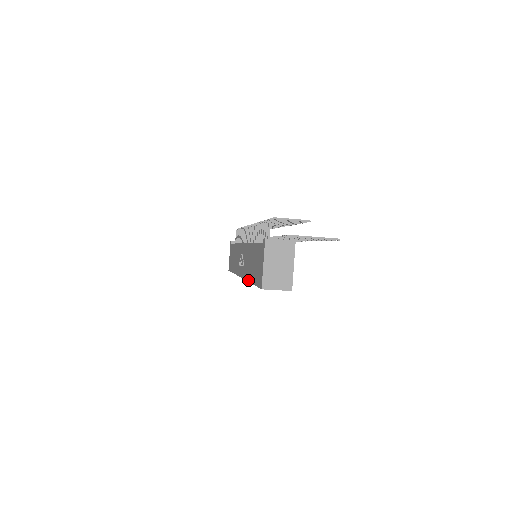
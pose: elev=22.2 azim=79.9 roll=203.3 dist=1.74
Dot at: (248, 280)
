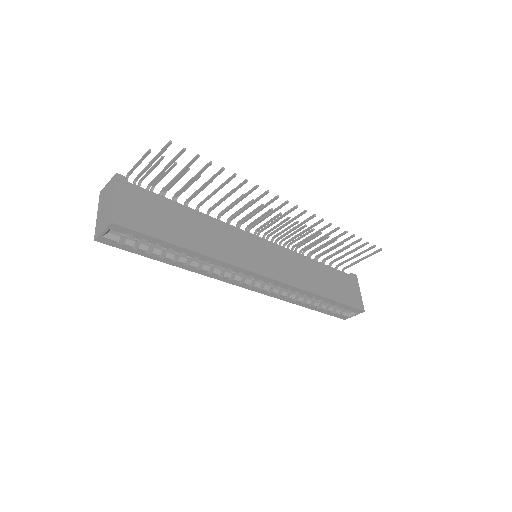
Dot at: (186, 268)
